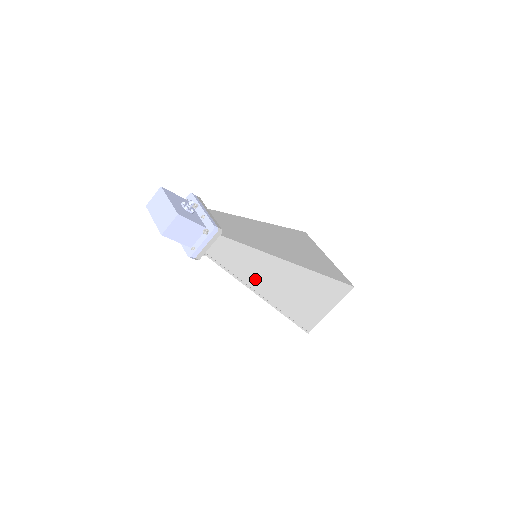
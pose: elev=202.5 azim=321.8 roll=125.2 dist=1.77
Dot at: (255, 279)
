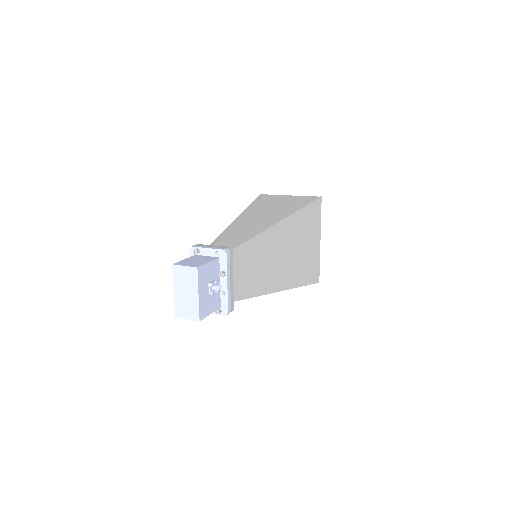
Dot at: occluded
